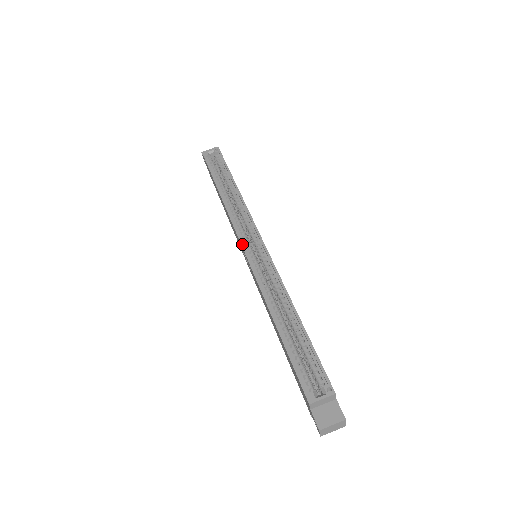
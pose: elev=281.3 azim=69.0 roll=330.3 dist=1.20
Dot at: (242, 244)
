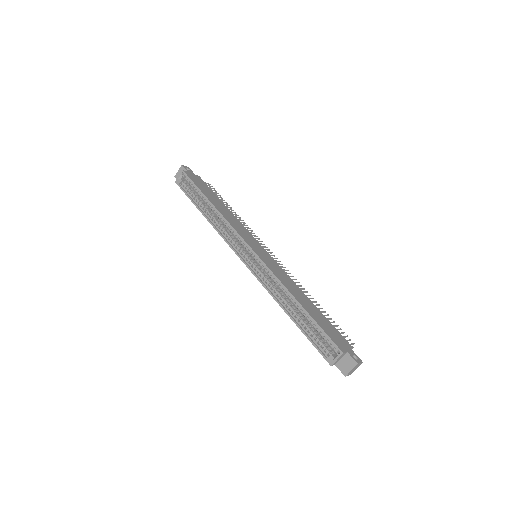
Dot at: (241, 259)
